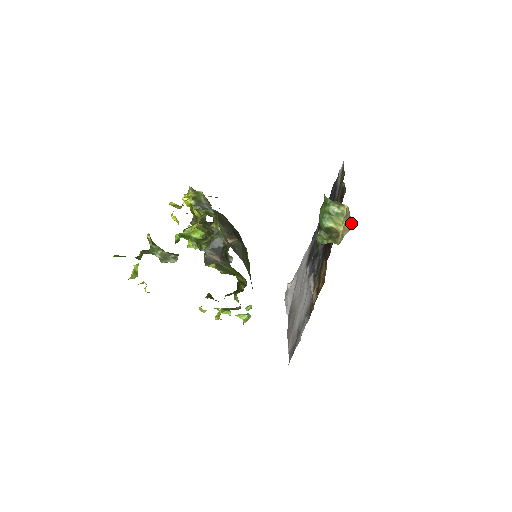
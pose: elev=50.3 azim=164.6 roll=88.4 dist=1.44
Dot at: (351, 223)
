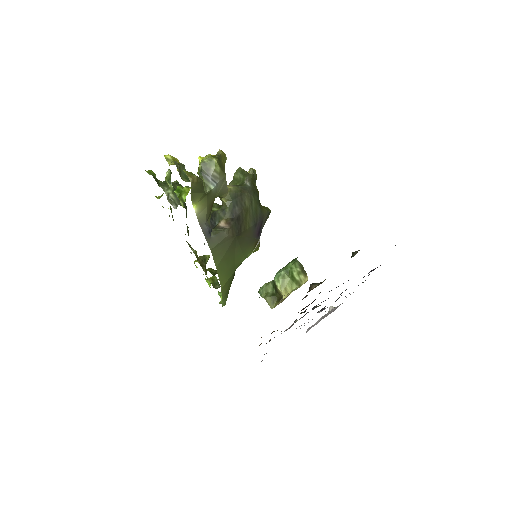
Dot at: (281, 299)
